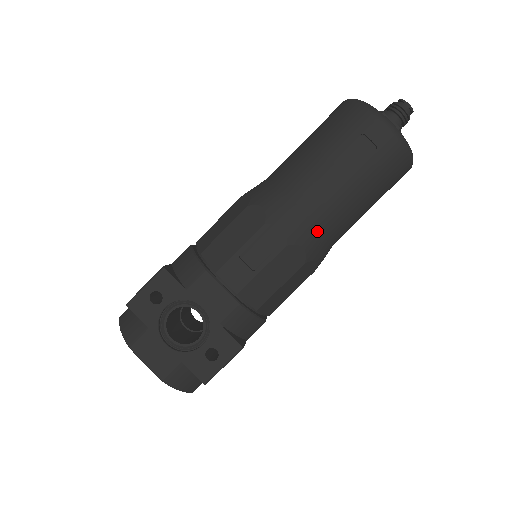
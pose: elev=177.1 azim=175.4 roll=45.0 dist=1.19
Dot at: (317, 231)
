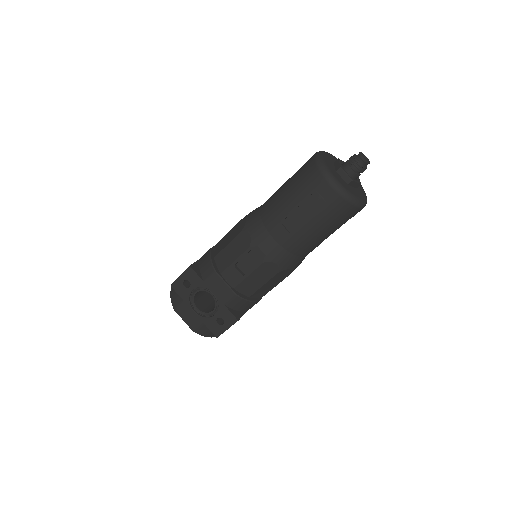
Dot at: (286, 253)
